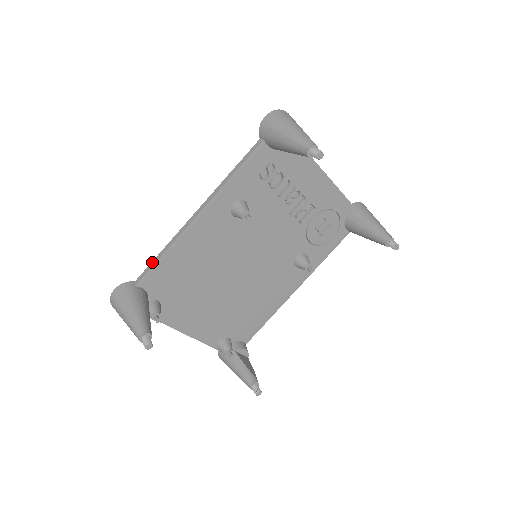
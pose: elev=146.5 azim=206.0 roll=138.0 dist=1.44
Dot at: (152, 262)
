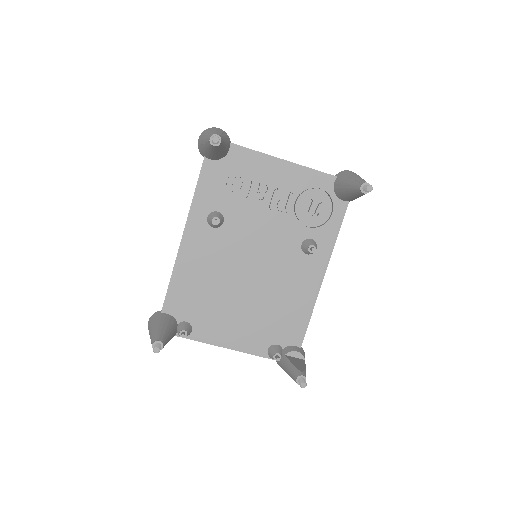
Dot at: (167, 290)
